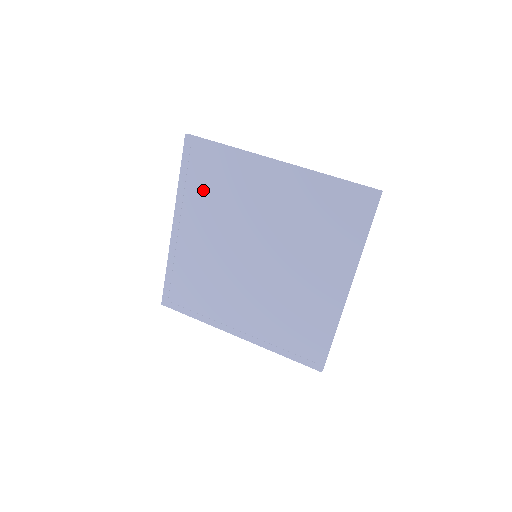
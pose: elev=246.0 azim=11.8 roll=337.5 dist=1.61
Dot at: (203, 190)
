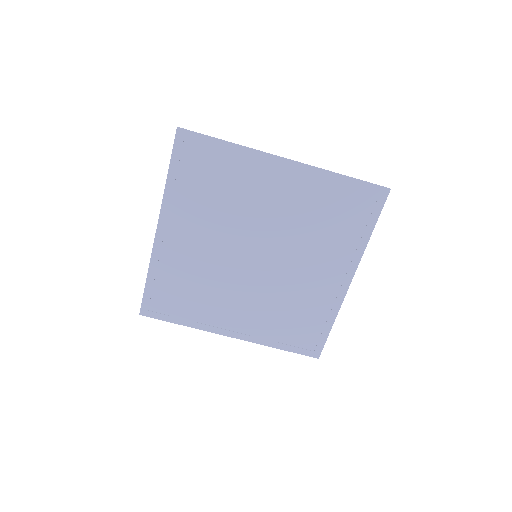
Dot at: (197, 190)
